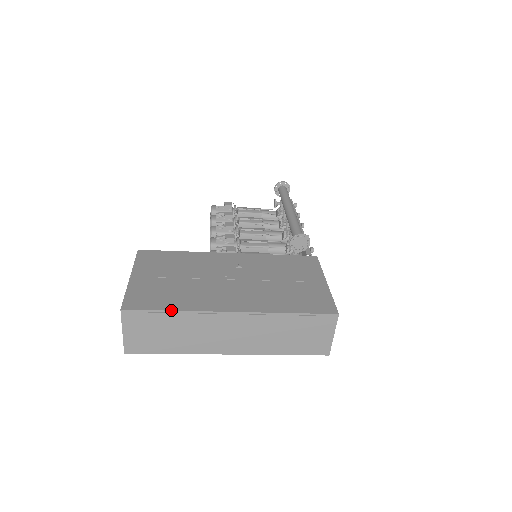
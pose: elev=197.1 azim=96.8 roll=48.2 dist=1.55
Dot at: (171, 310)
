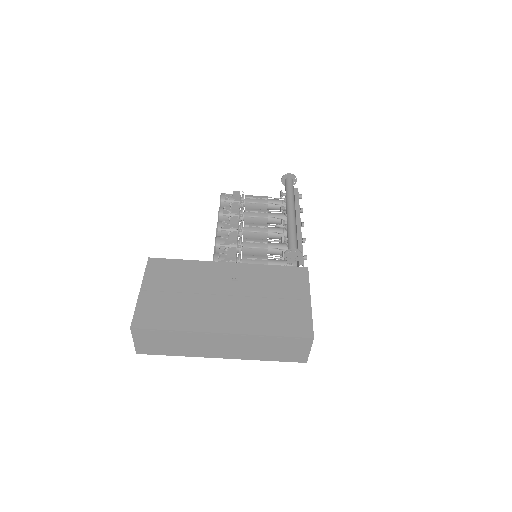
Dot at: (171, 330)
